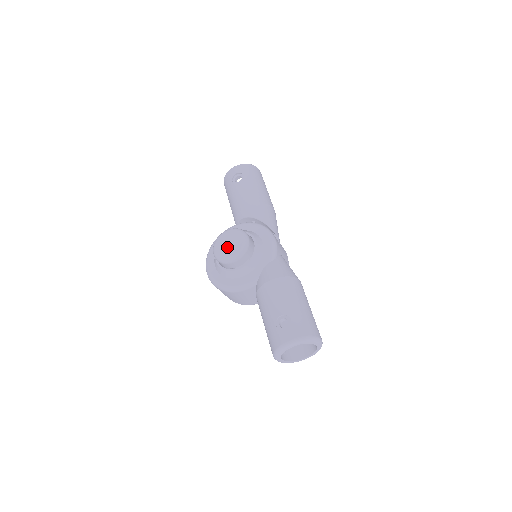
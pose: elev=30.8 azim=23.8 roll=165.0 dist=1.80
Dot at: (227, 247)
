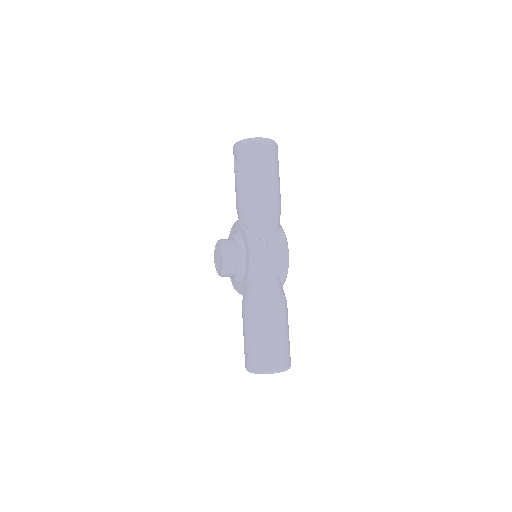
Dot at: (217, 261)
